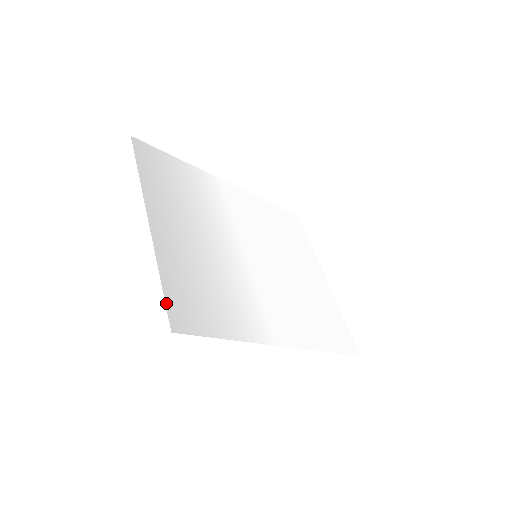
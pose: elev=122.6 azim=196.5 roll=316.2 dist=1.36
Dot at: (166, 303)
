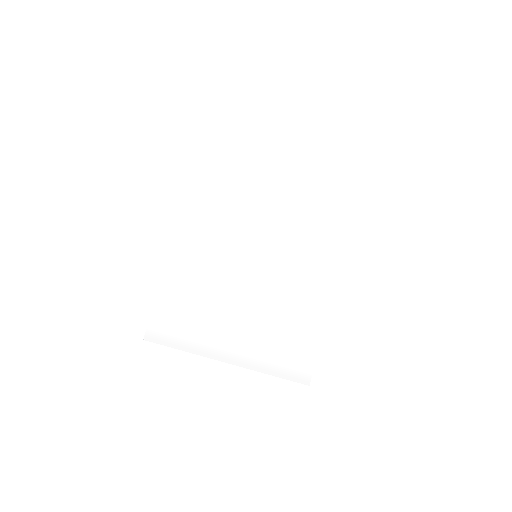
Dot at: (290, 380)
